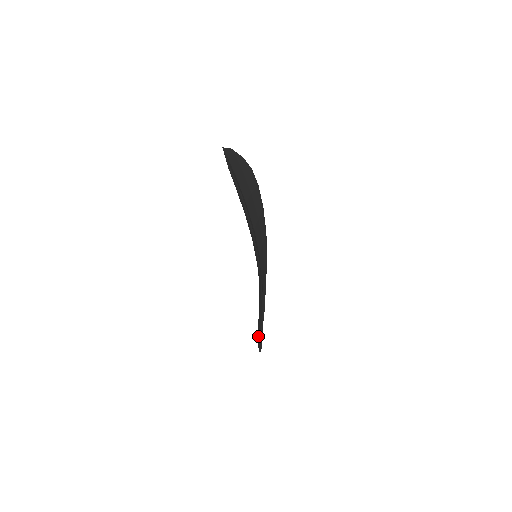
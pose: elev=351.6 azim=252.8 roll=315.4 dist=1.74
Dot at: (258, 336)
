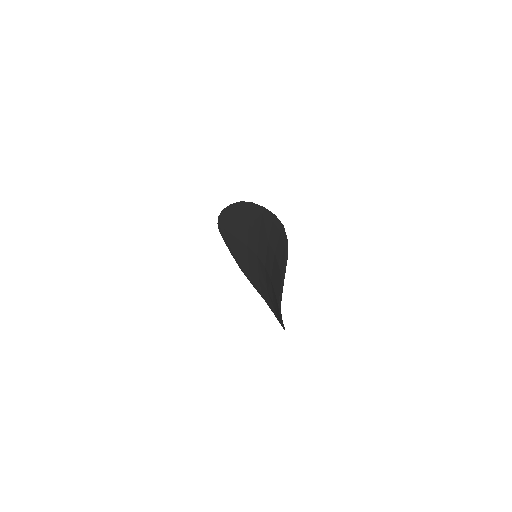
Dot at: (225, 237)
